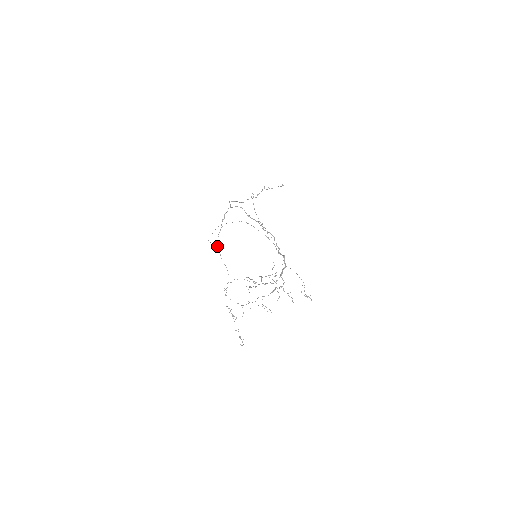
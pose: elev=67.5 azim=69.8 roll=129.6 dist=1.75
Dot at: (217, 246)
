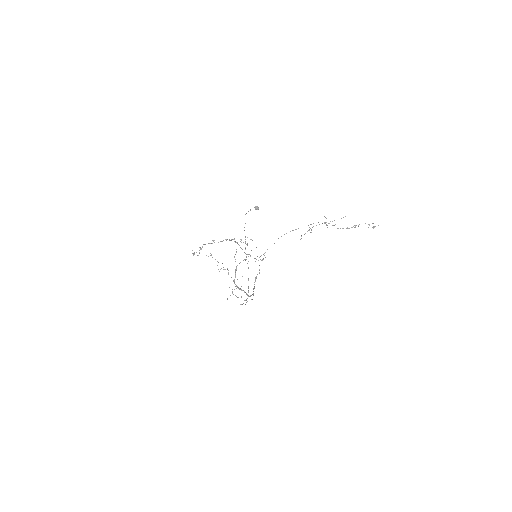
Dot at: (257, 208)
